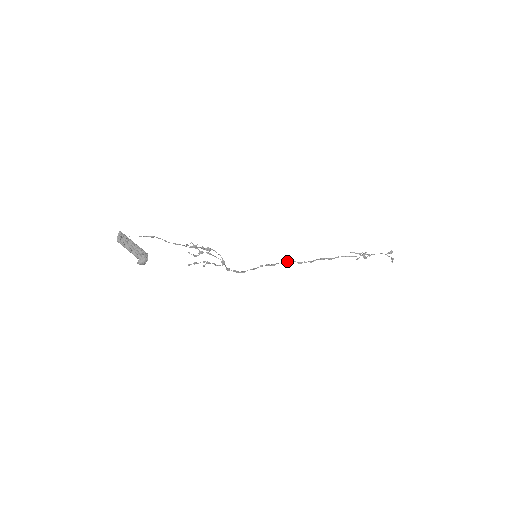
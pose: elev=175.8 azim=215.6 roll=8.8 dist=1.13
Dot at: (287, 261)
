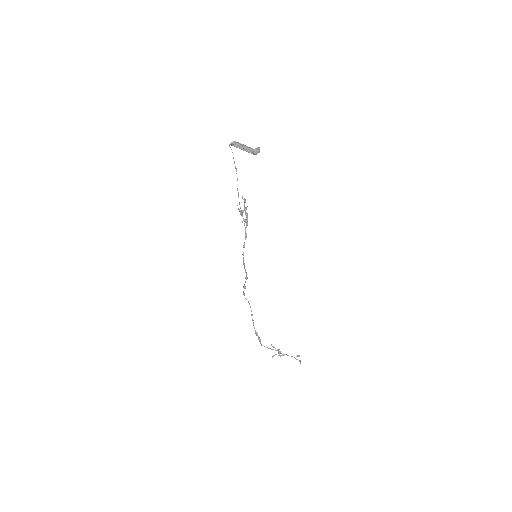
Dot at: occluded
